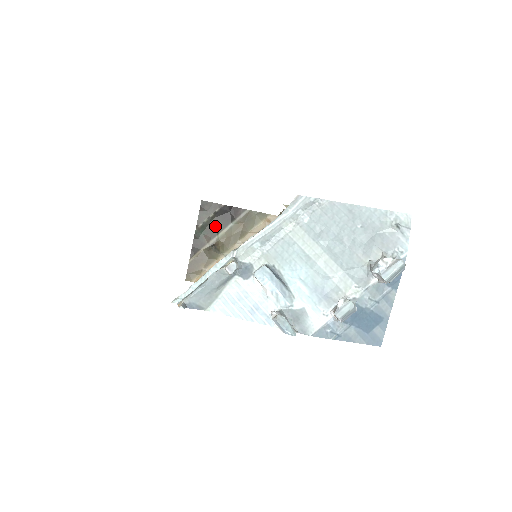
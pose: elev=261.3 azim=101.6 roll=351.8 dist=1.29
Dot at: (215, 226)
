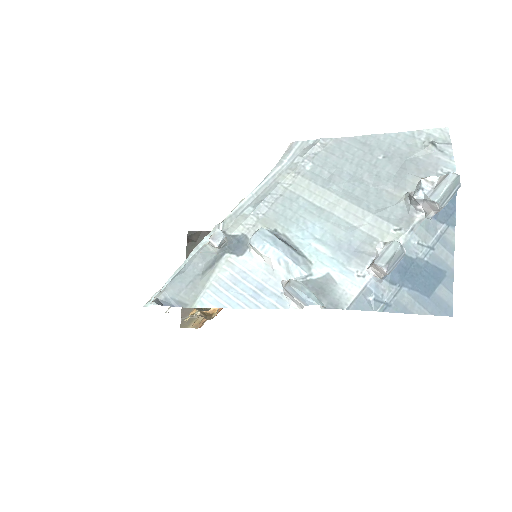
Dot at: occluded
